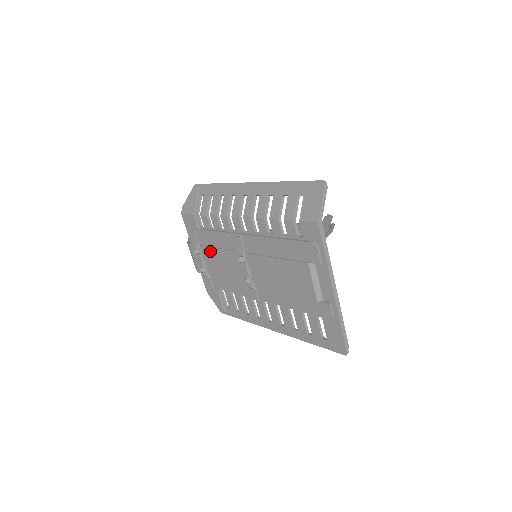
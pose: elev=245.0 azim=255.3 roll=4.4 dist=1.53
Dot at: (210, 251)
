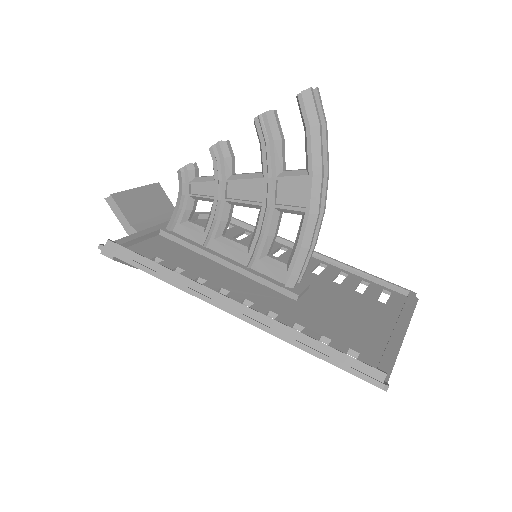
Dot at: occluded
